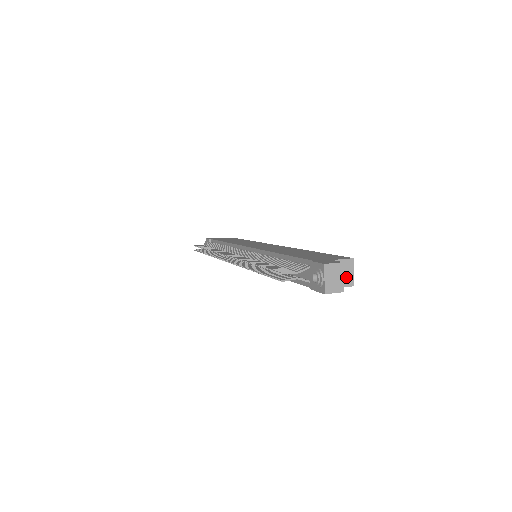
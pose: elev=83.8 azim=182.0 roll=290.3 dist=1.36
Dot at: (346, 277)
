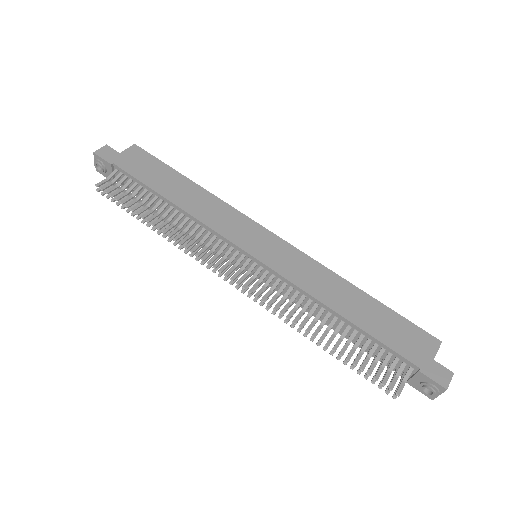
Dot at: occluded
